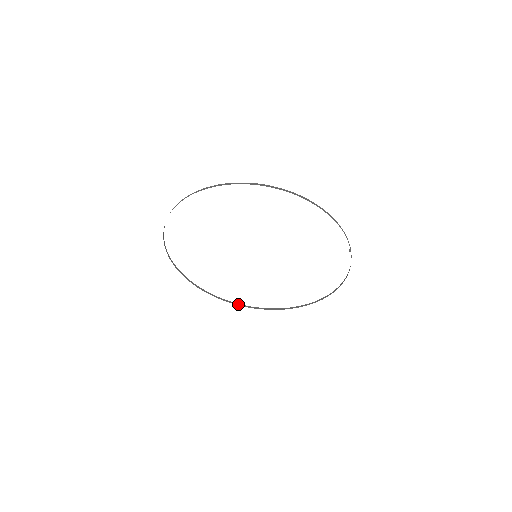
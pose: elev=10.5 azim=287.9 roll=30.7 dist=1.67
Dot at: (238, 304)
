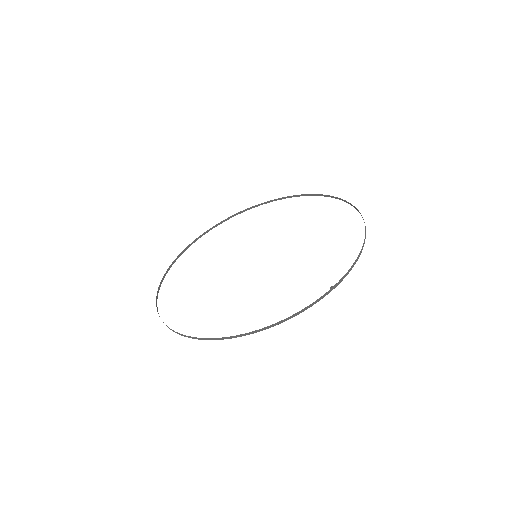
Dot at: (291, 196)
